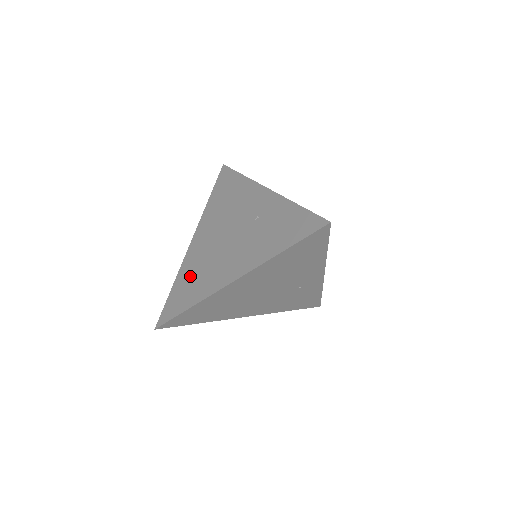
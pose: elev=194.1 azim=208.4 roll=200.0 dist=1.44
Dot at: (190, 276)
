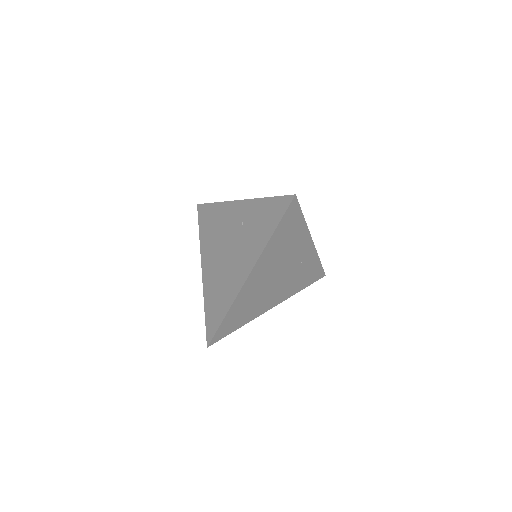
Dot at: (214, 294)
